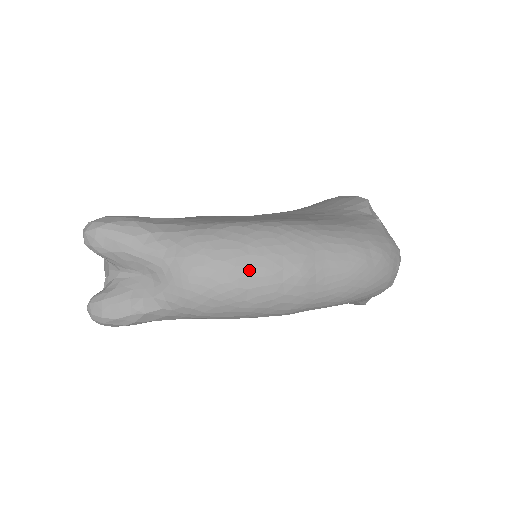
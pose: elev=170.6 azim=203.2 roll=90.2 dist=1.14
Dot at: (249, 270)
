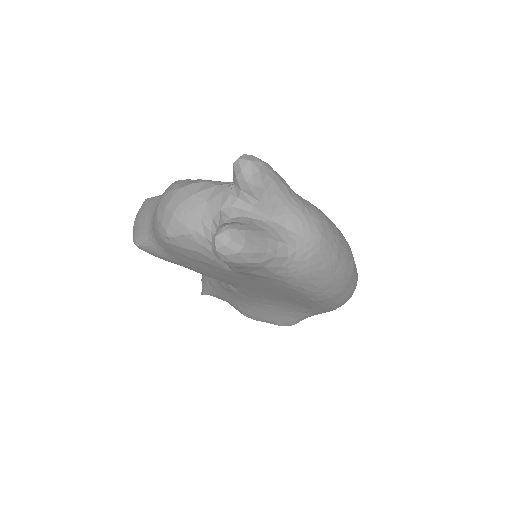
Dot at: (343, 249)
